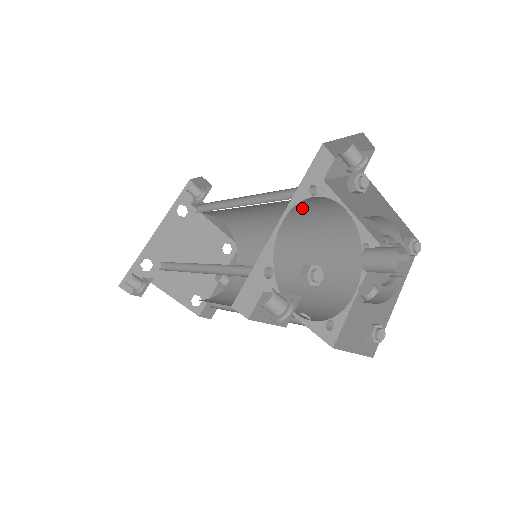
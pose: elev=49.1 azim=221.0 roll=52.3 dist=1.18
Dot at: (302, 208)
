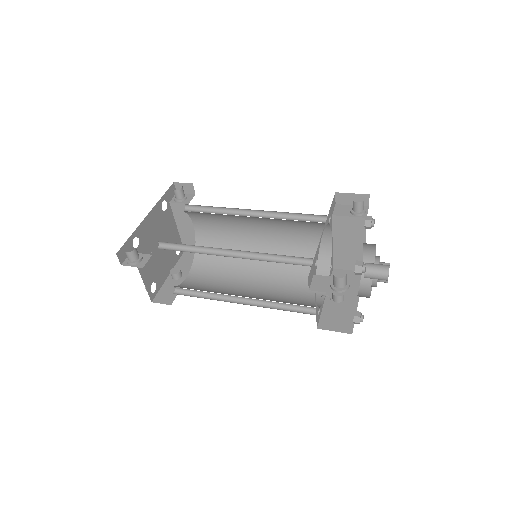
Dot at: (296, 230)
